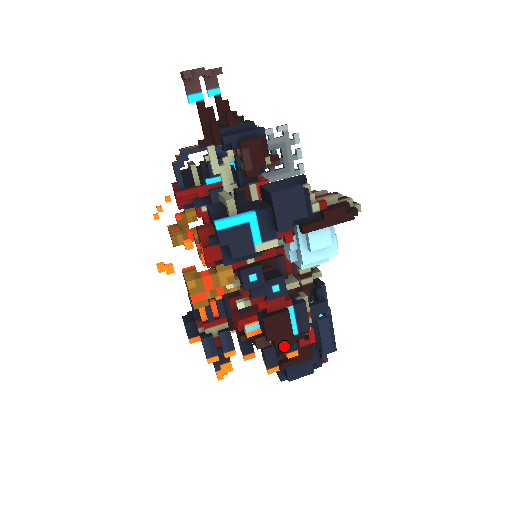
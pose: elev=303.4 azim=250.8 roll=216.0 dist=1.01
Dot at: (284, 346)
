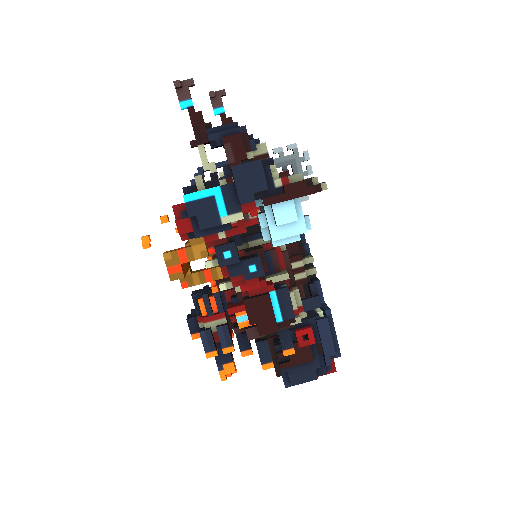
Dot at: (267, 331)
